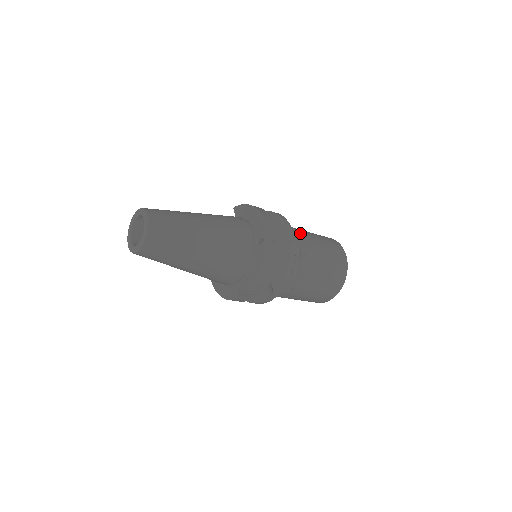
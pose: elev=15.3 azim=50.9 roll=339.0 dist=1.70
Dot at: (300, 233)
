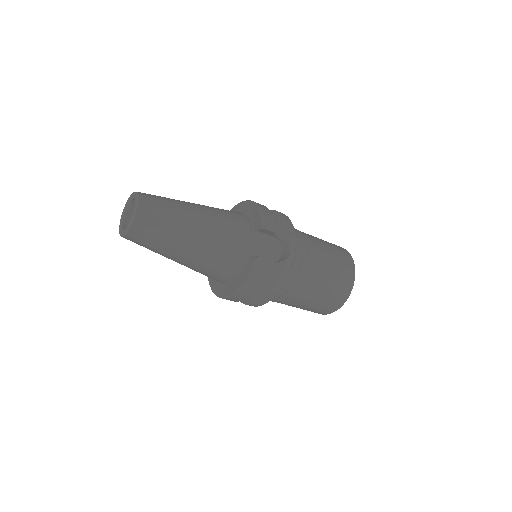
Dot at: occluded
